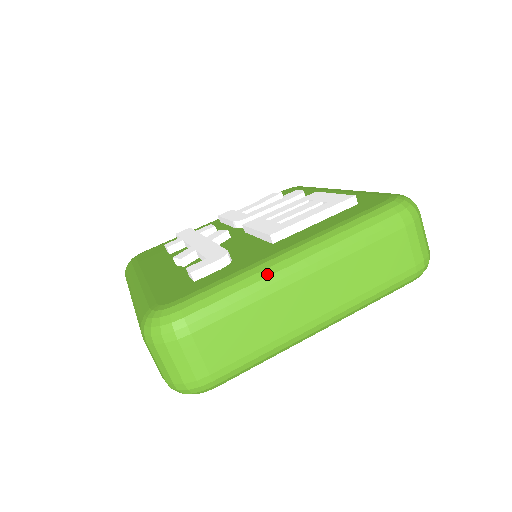
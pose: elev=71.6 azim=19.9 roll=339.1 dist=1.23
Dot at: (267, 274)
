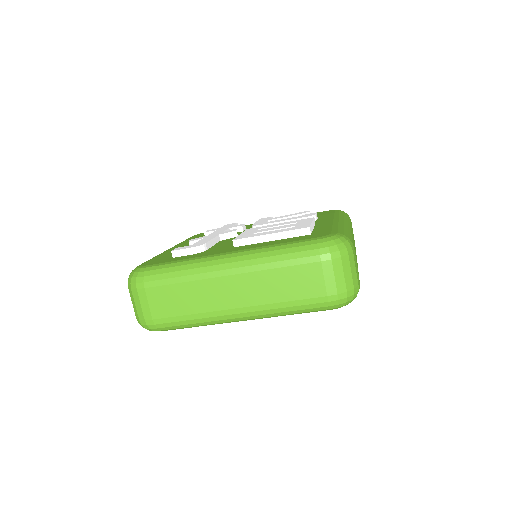
Dot at: (203, 265)
